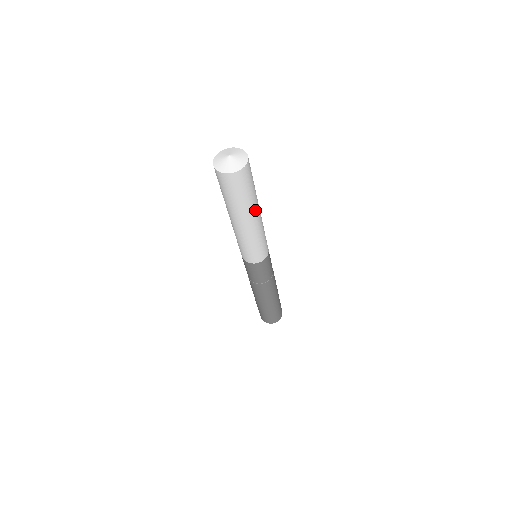
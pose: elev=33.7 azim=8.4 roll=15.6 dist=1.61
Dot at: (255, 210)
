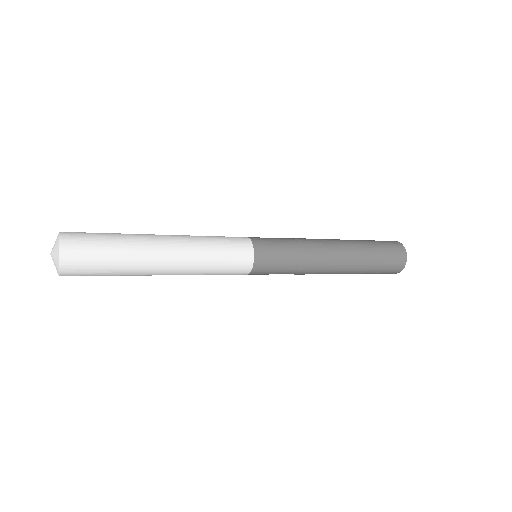
Dot at: (146, 275)
